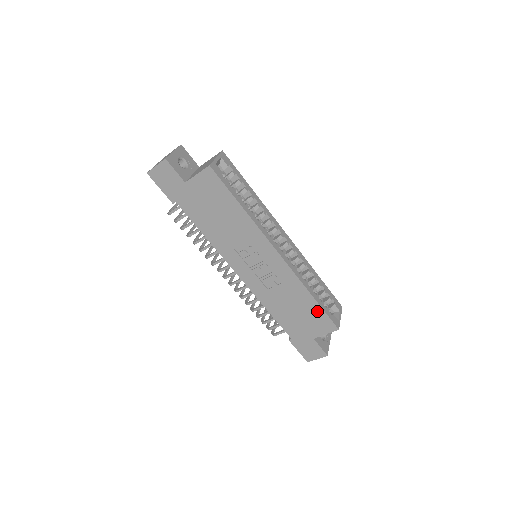
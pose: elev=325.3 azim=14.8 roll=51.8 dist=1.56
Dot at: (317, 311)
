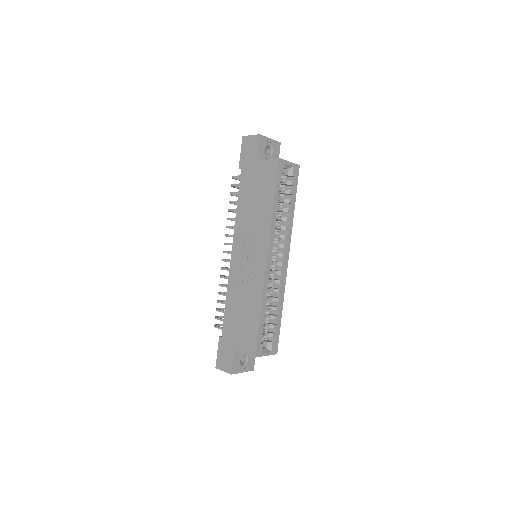
Dot at: (254, 327)
